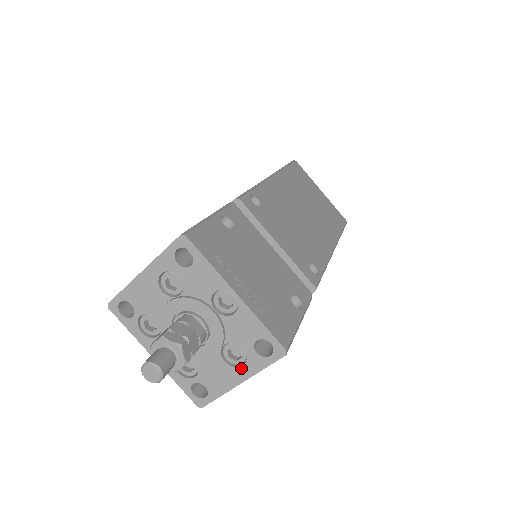
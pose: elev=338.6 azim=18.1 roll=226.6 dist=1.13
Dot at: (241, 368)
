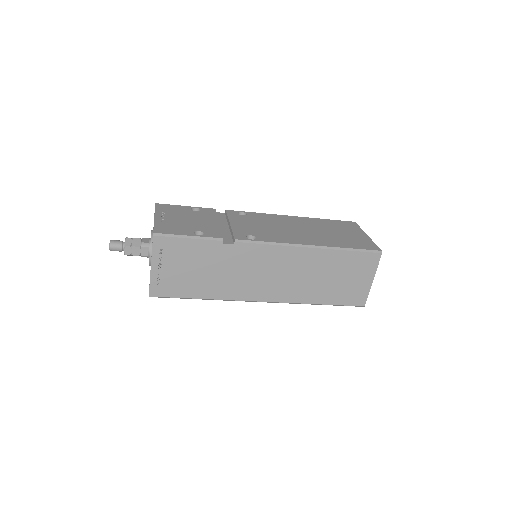
Dot at: occluded
